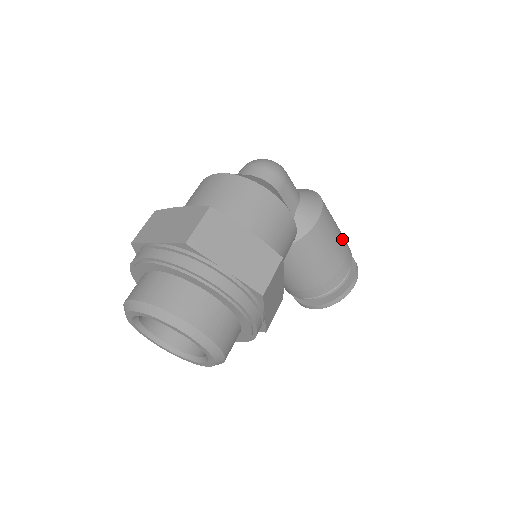
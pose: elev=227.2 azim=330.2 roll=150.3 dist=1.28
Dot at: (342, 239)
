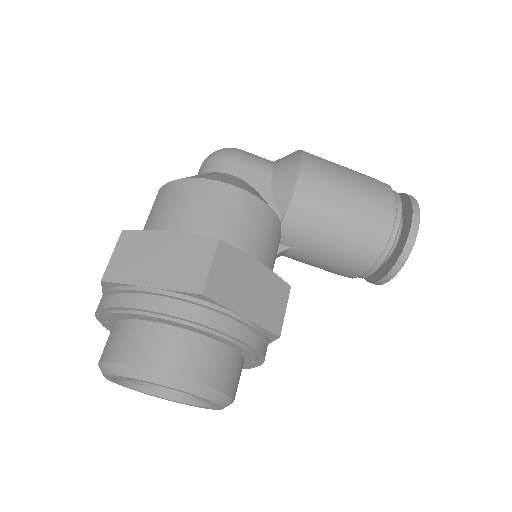
Dot at: (360, 180)
